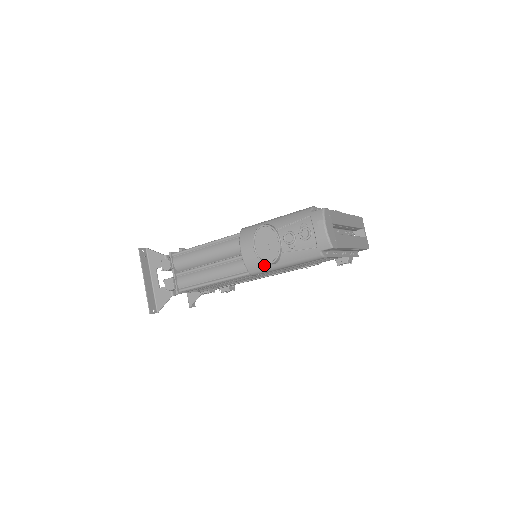
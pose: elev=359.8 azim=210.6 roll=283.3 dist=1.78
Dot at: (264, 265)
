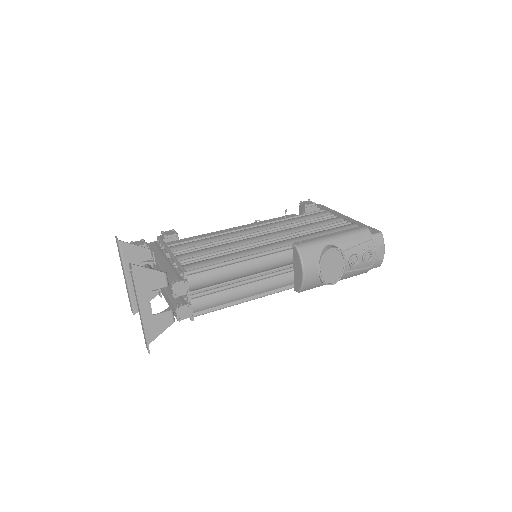
Dot at: (320, 284)
